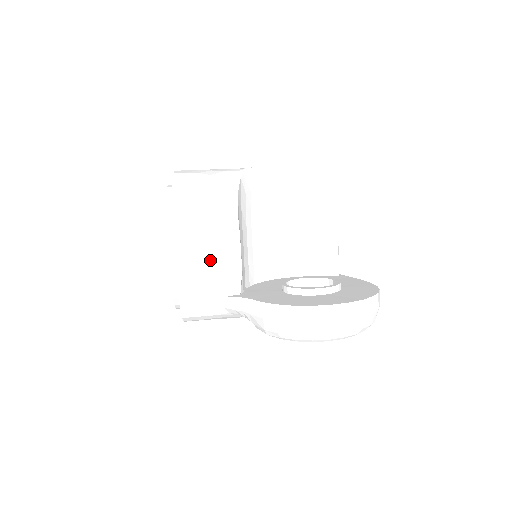
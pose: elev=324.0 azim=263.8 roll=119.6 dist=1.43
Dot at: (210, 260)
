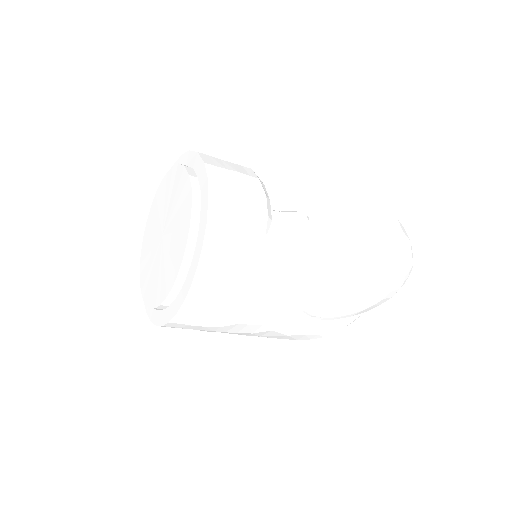
Dot at: (243, 190)
